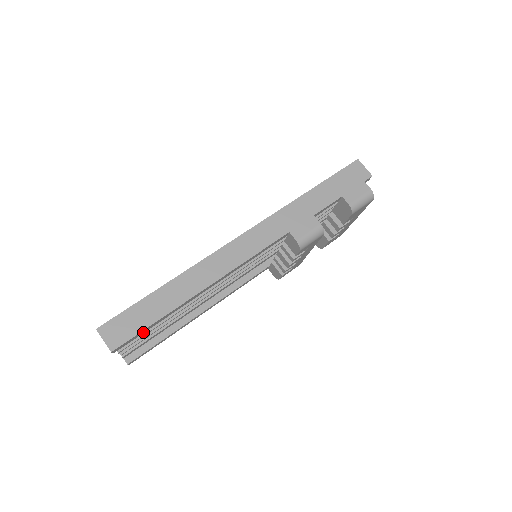
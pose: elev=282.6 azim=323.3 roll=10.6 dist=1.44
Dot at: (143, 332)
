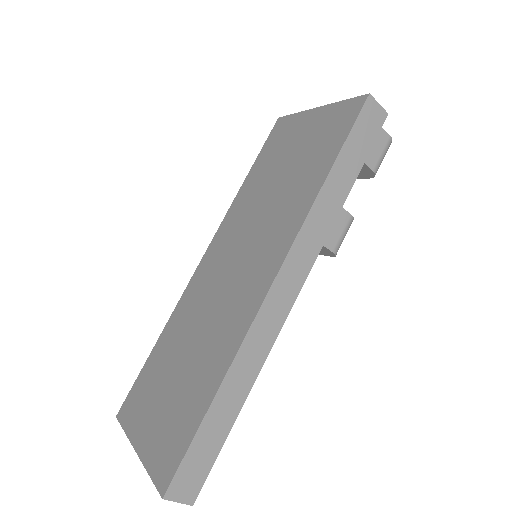
Dot at: occluded
